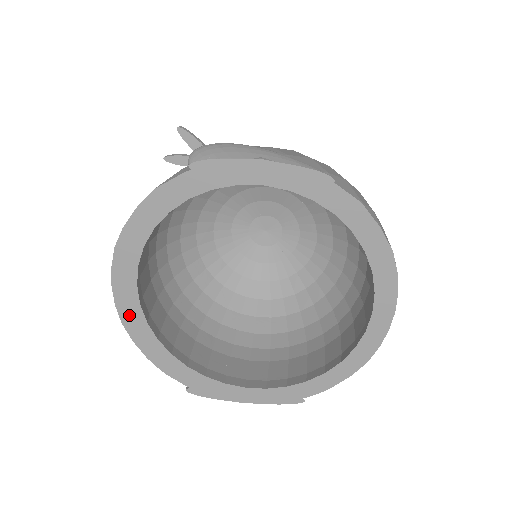
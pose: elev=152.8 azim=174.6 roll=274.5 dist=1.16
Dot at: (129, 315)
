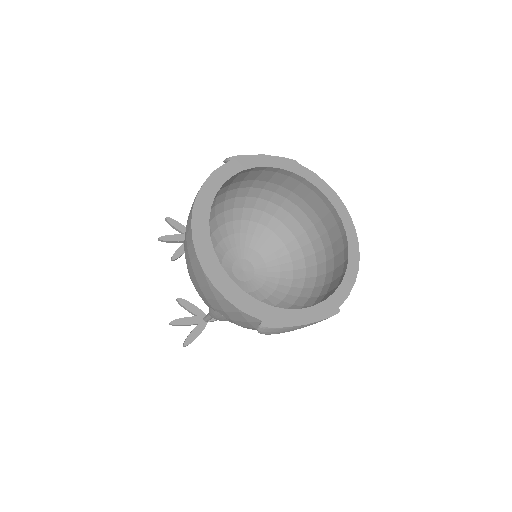
Dot at: (207, 261)
